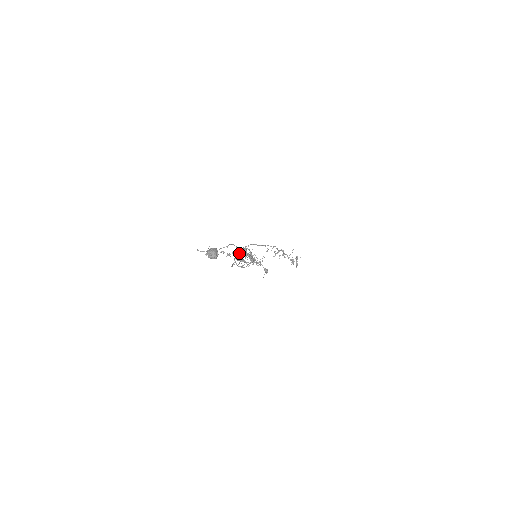
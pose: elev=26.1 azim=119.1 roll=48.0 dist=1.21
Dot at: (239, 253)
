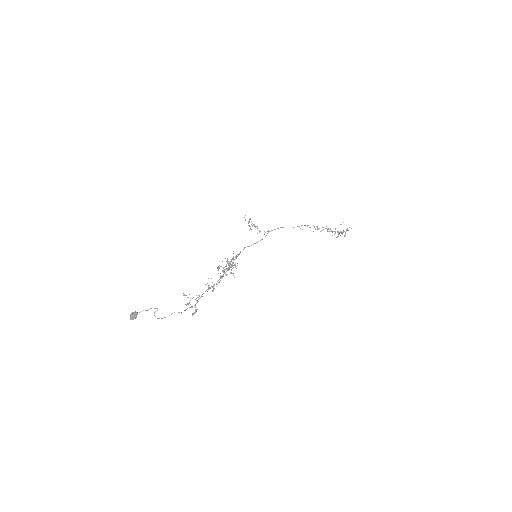
Dot at: (232, 259)
